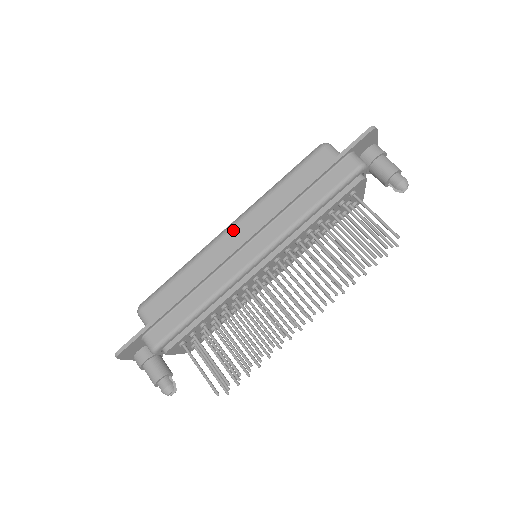
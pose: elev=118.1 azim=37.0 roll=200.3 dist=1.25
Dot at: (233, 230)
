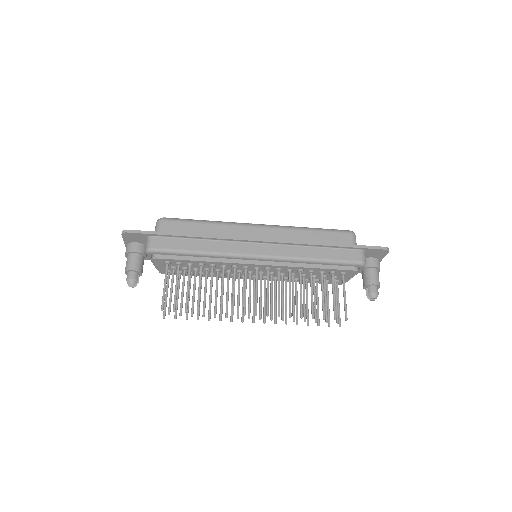
Dot at: (259, 228)
